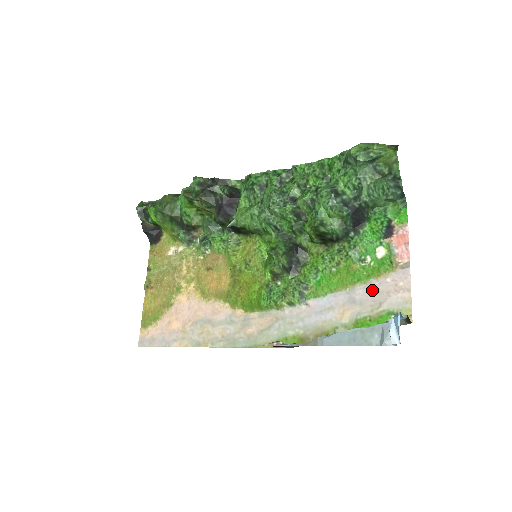
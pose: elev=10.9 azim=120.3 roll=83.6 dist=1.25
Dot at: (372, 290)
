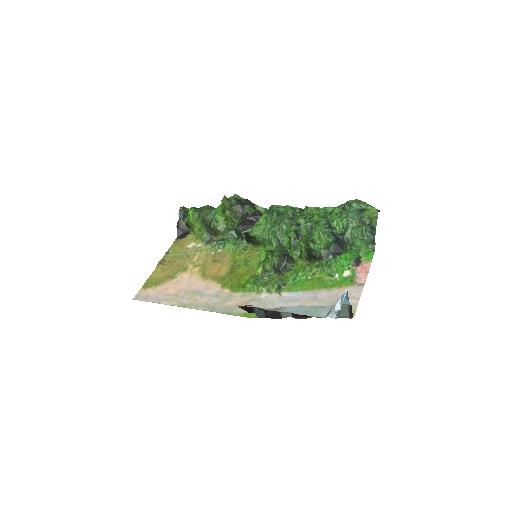
Dot at: (332, 294)
